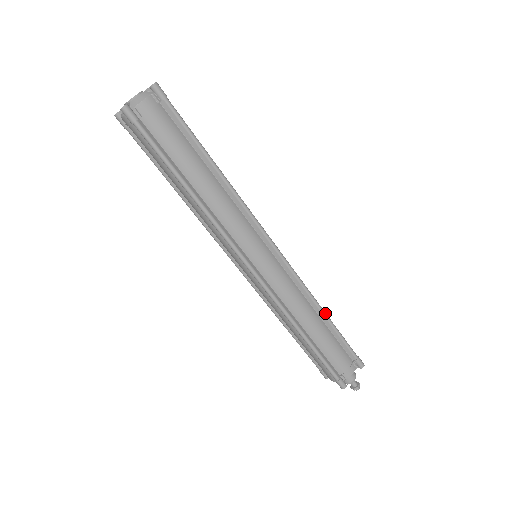
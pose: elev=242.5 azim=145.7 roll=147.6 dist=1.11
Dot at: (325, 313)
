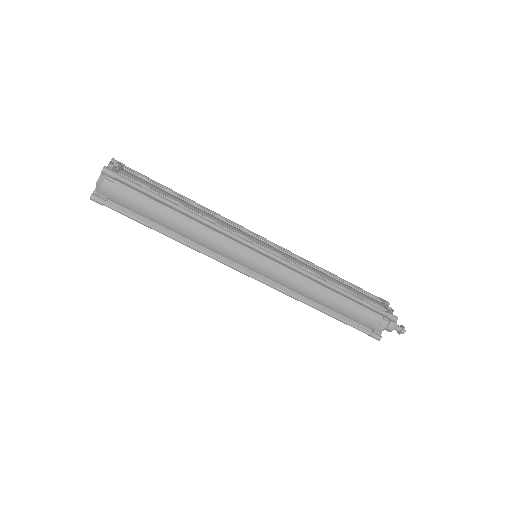
Dot at: (337, 288)
